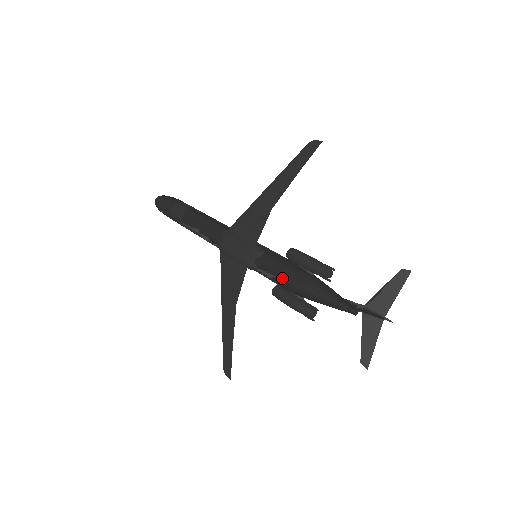
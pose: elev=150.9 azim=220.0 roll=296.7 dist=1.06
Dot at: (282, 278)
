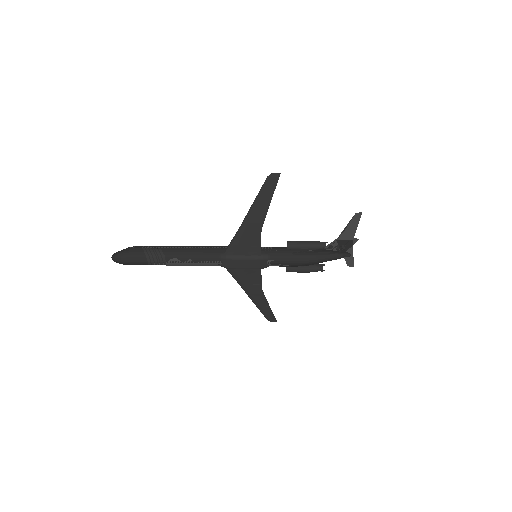
Dot at: (296, 264)
